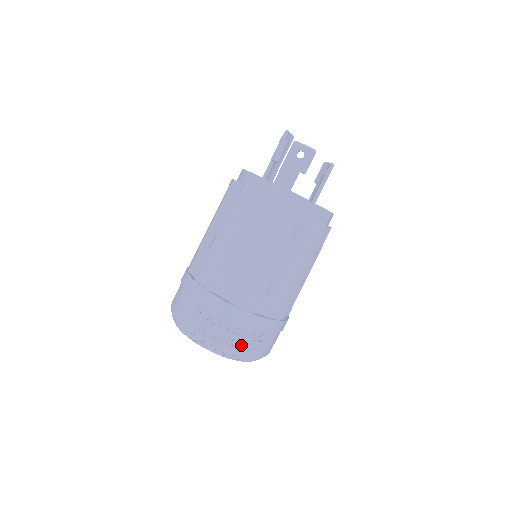
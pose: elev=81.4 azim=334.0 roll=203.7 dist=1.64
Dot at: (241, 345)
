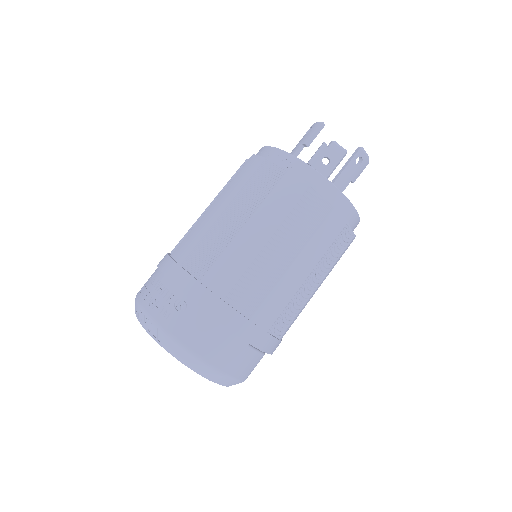
Dot at: (154, 304)
